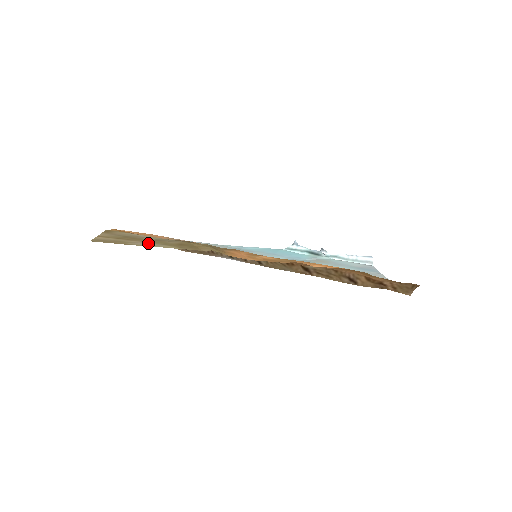
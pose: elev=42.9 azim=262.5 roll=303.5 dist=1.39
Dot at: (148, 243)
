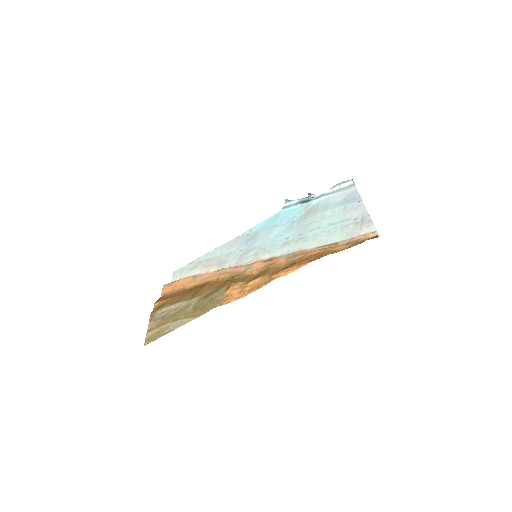
Dot at: (176, 322)
